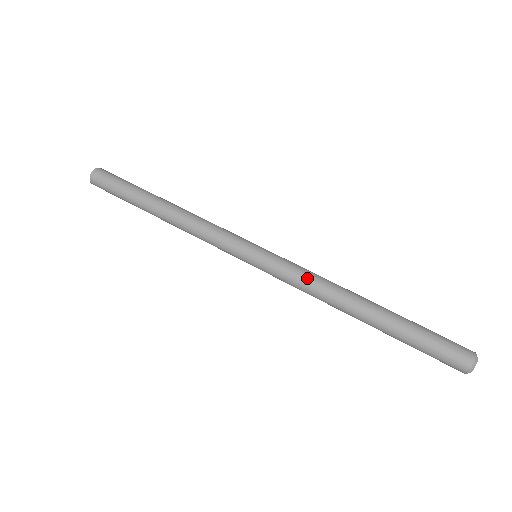
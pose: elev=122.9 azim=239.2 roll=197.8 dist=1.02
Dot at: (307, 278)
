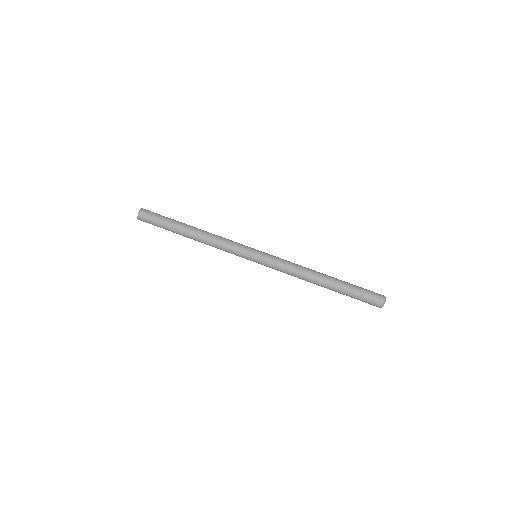
Dot at: (288, 271)
